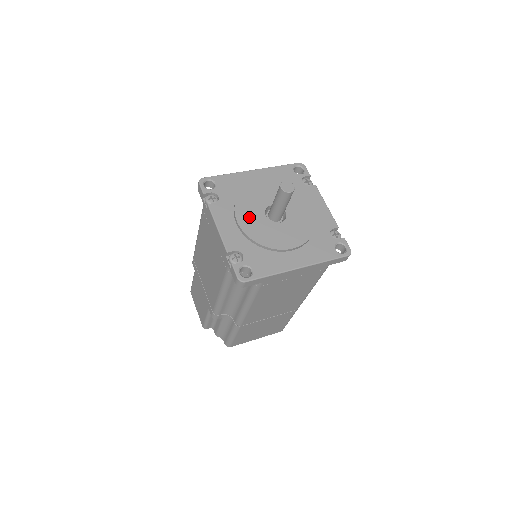
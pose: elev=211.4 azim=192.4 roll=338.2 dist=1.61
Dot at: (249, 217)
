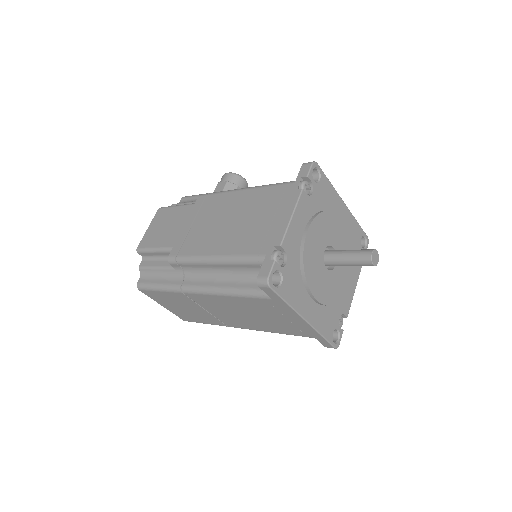
Dot at: (316, 237)
